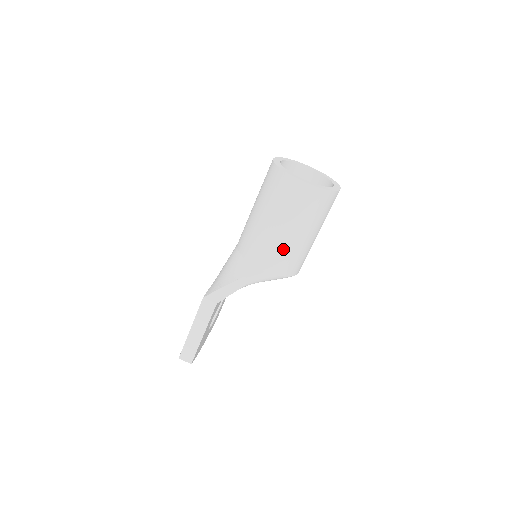
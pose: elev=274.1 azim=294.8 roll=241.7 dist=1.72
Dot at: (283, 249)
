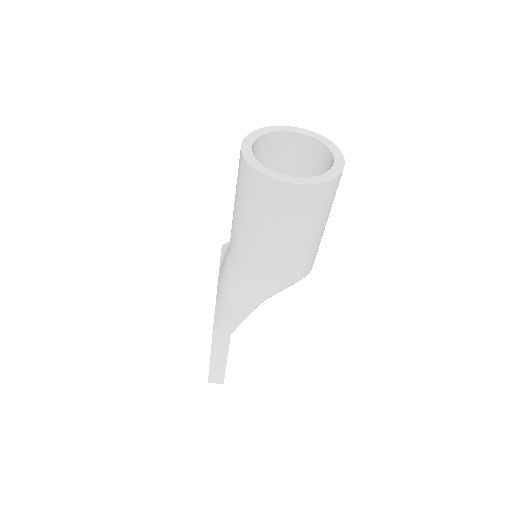
Dot at: (291, 260)
